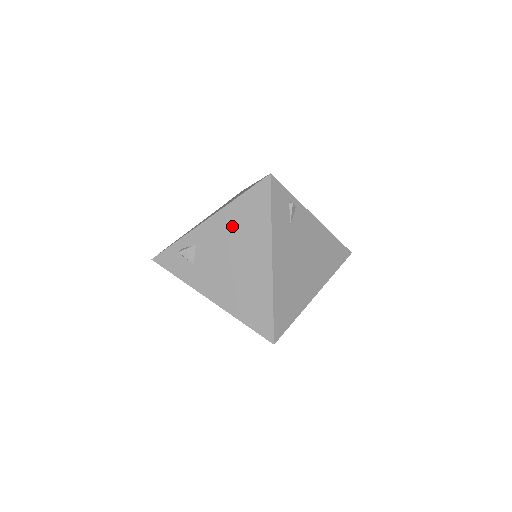
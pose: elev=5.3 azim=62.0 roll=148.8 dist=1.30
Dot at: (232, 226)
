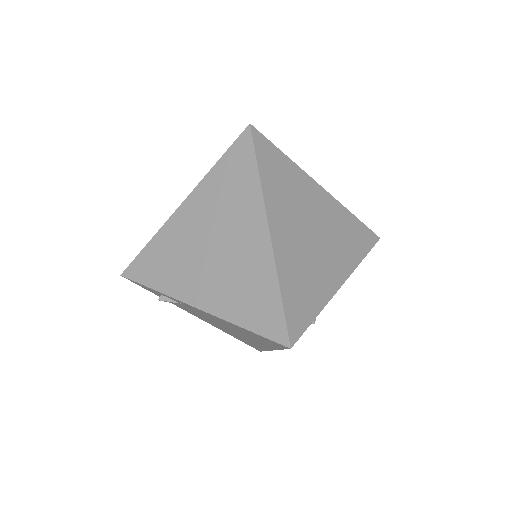
Dot at: (229, 326)
